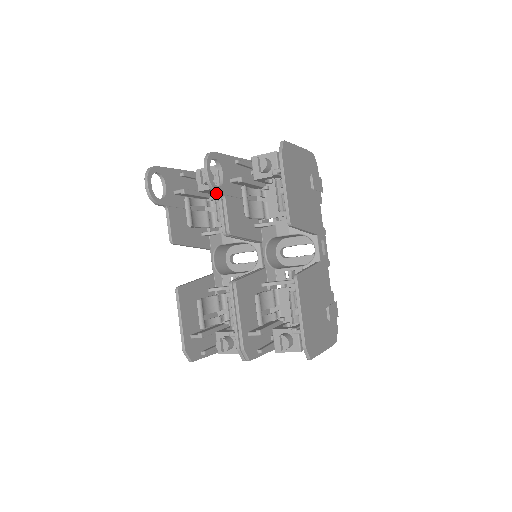
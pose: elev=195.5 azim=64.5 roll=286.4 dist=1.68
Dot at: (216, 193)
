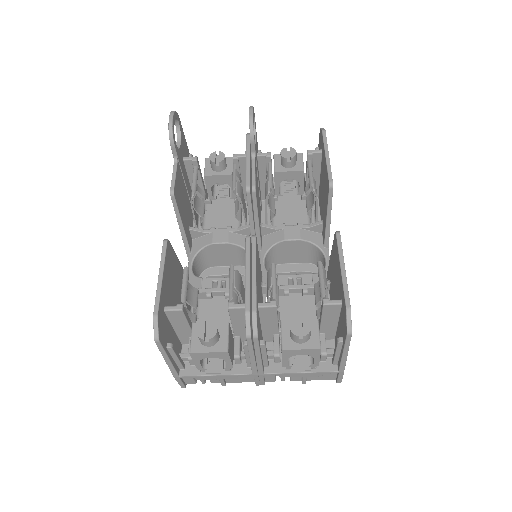
Dot at: (252, 143)
